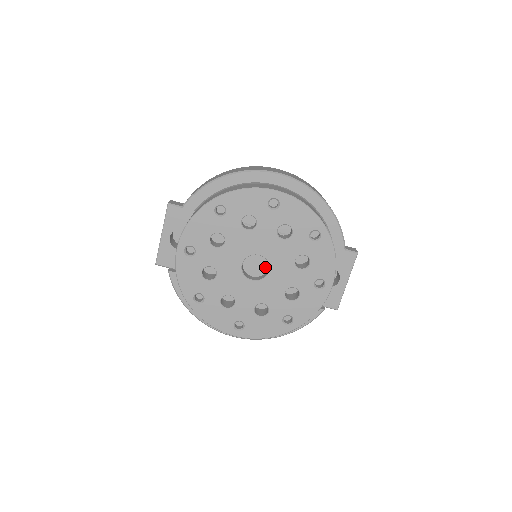
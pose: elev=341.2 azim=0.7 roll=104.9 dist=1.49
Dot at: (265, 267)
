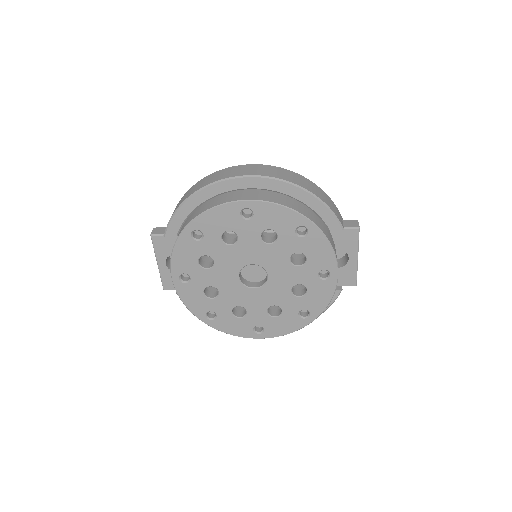
Dot at: (264, 271)
